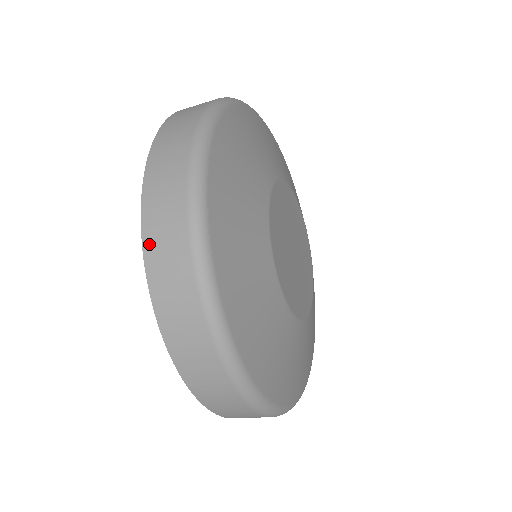
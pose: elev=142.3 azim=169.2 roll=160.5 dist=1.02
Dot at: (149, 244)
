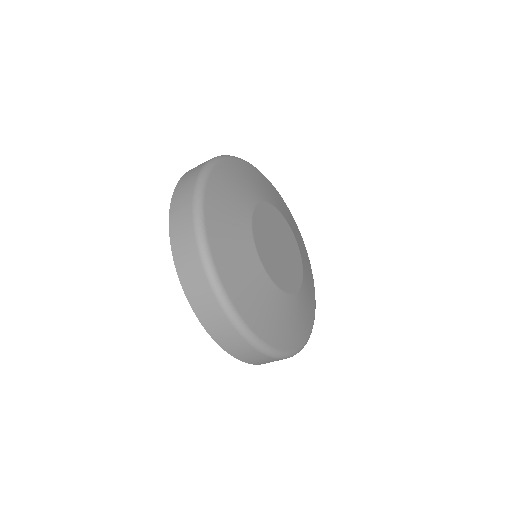
Dot at: (176, 255)
